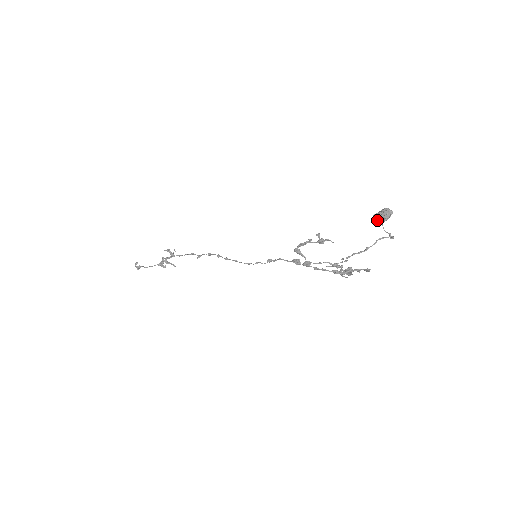
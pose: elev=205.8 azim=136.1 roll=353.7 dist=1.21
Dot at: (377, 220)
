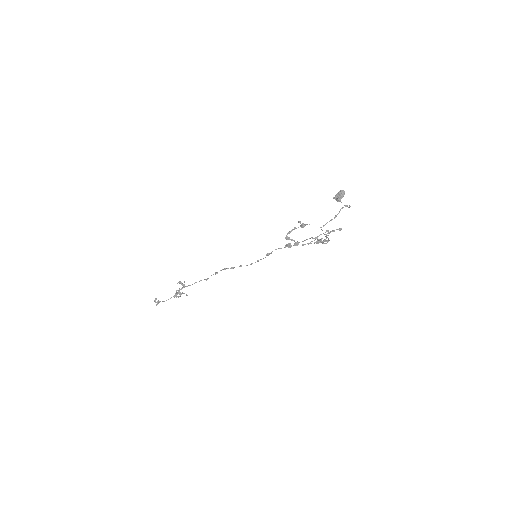
Dot at: (336, 200)
